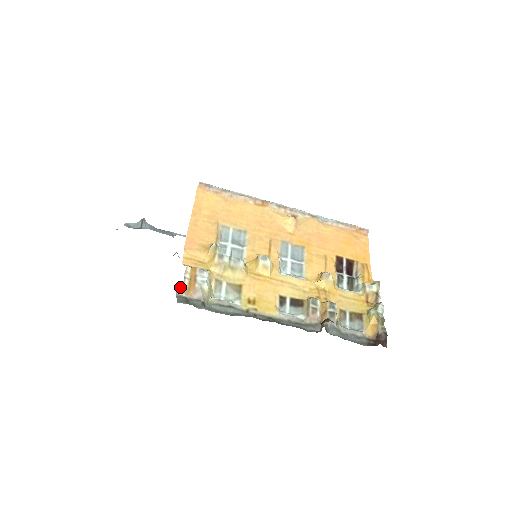
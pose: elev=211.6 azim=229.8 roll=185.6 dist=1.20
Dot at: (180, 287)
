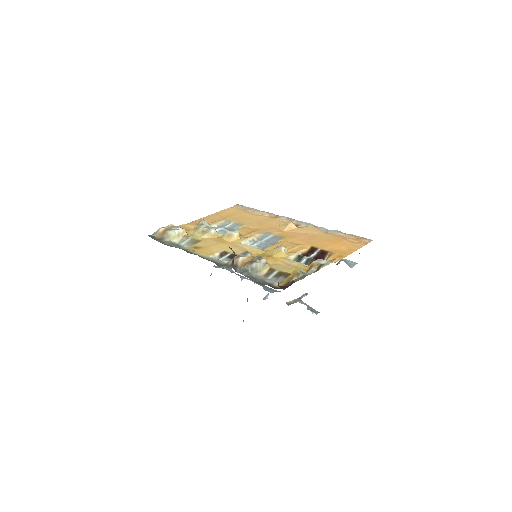
Dot at: (156, 231)
